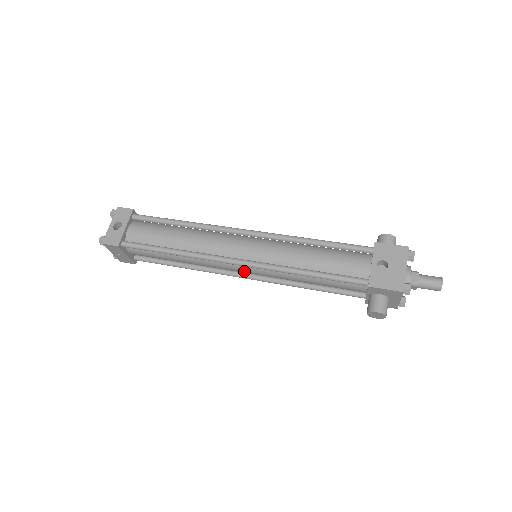
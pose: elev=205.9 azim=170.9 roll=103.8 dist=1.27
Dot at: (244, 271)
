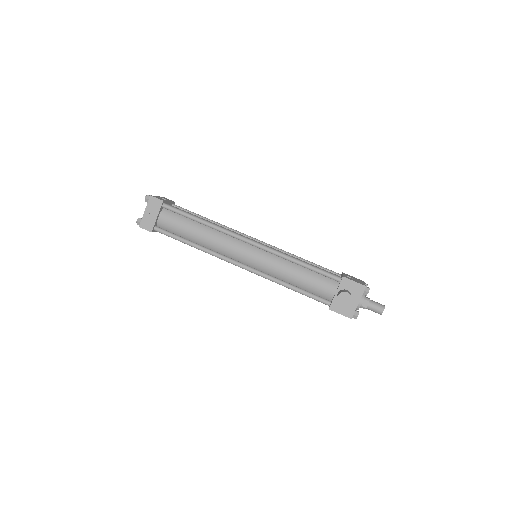
Dot at: (248, 255)
